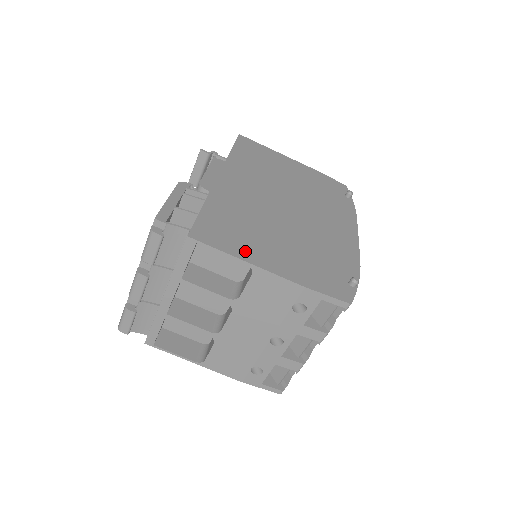
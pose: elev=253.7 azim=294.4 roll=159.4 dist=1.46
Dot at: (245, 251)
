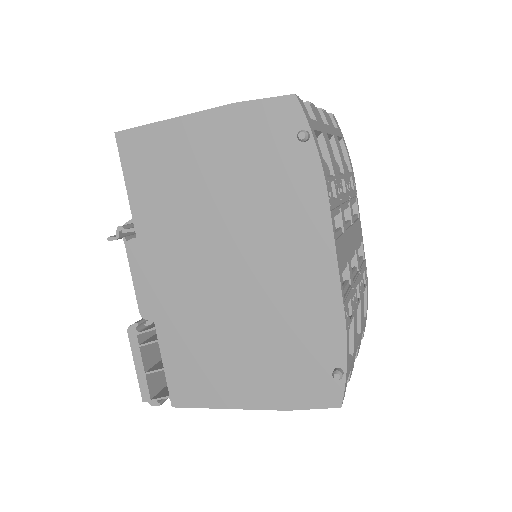
Dot at: (219, 395)
